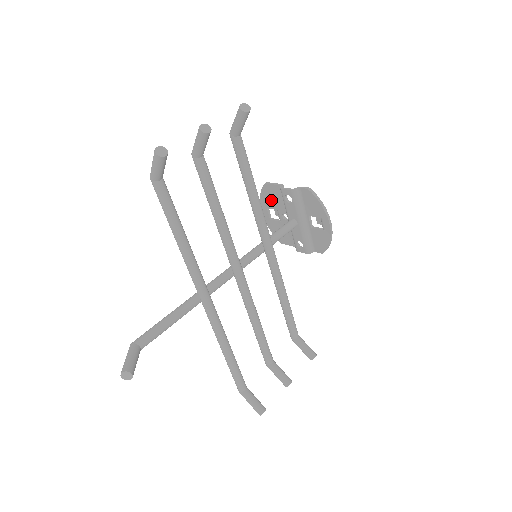
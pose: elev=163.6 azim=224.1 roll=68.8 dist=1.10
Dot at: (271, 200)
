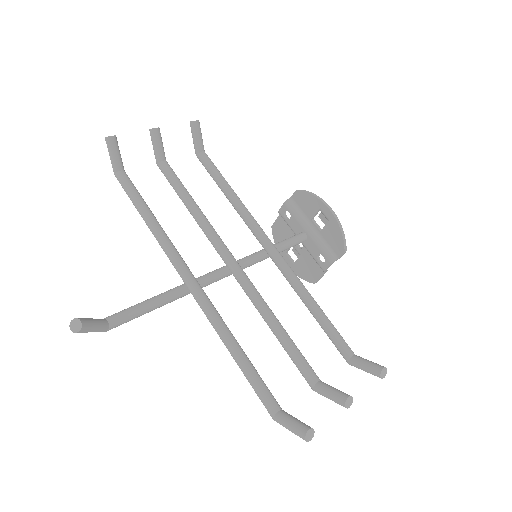
Dot at: (283, 239)
